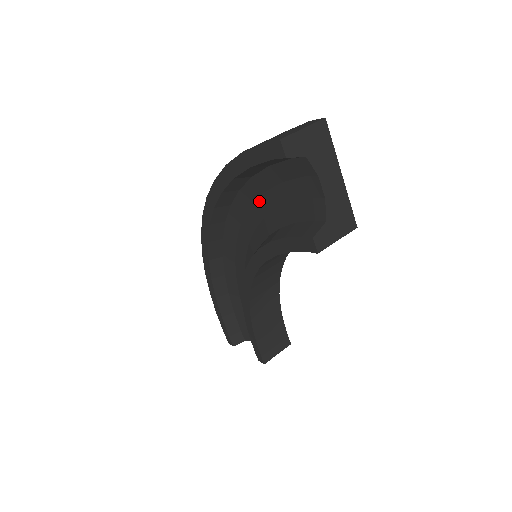
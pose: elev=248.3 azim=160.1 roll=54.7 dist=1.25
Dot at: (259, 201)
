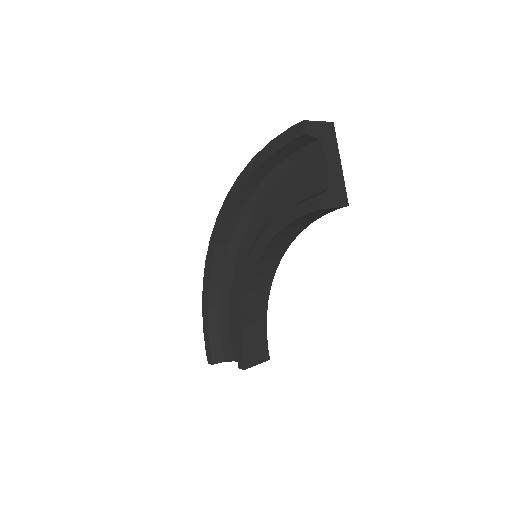
Dot at: (271, 196)
